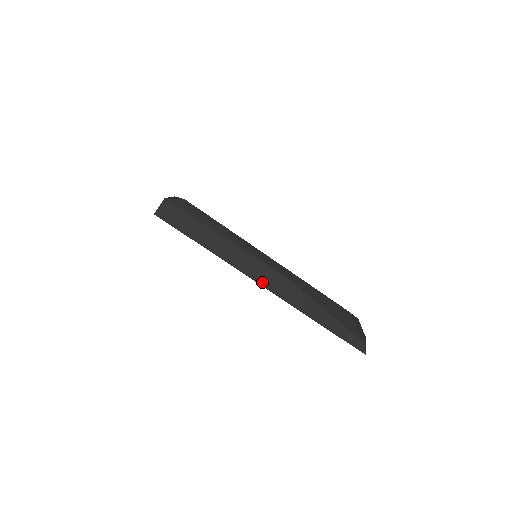
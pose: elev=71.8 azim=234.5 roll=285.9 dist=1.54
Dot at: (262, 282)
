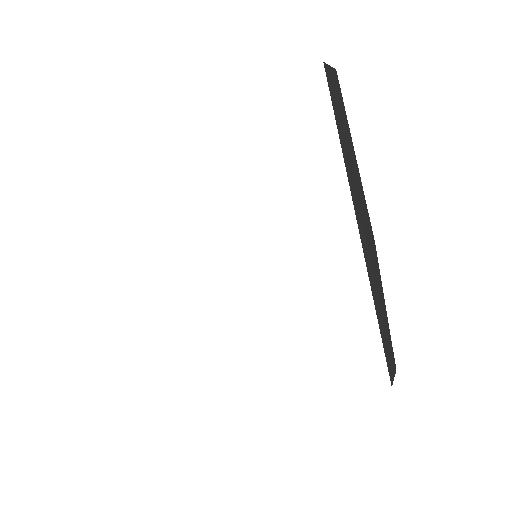
Dot at: (355, 200)
